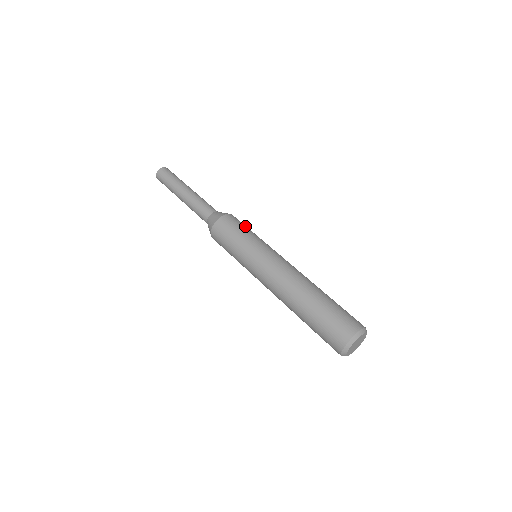
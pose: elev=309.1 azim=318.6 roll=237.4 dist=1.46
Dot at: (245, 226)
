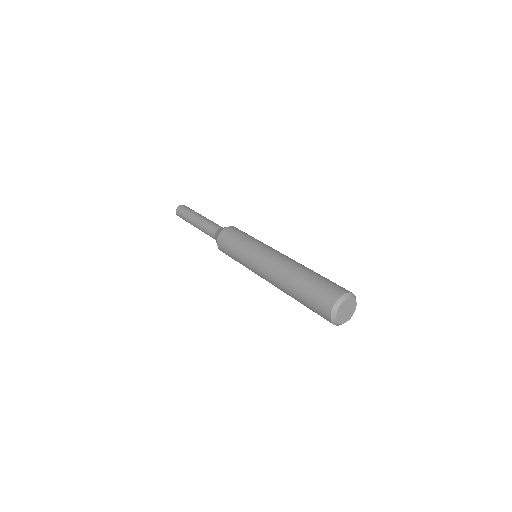
Dot at: occluded
